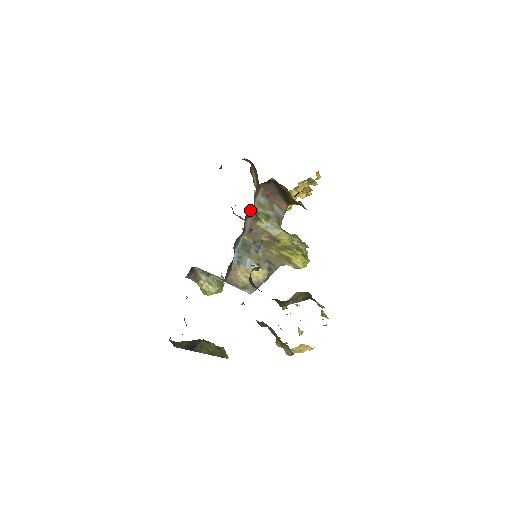
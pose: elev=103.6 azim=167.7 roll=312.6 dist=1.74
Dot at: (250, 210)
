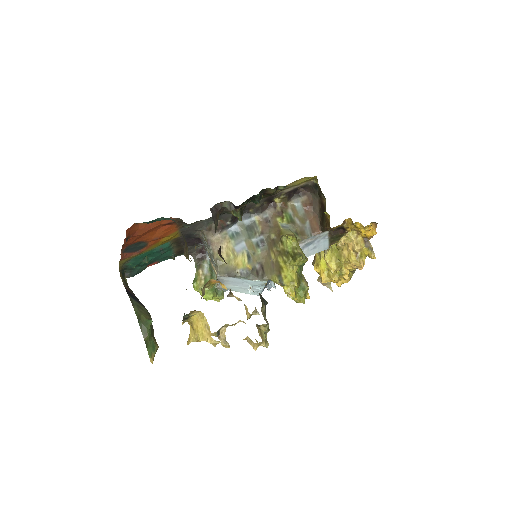
Dot at: (279, 199)
